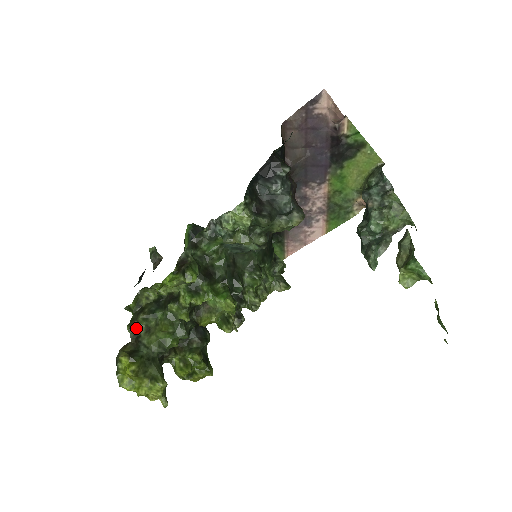
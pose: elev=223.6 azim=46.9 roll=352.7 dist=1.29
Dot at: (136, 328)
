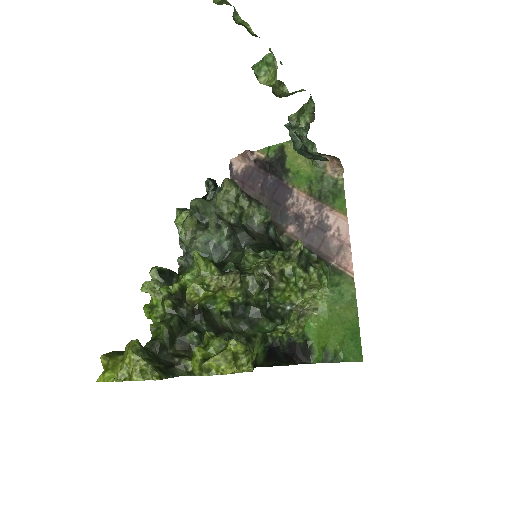
Dot at: occluded
